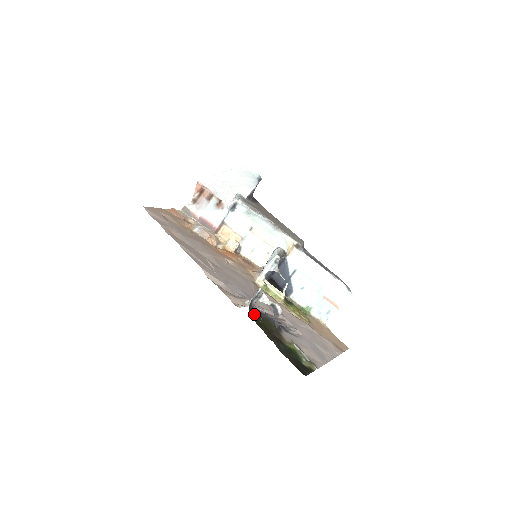
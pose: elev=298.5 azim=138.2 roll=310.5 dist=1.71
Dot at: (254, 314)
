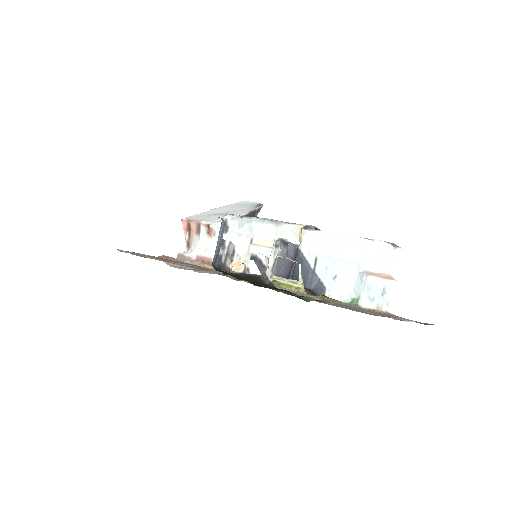
Dot at: (225, 272)
